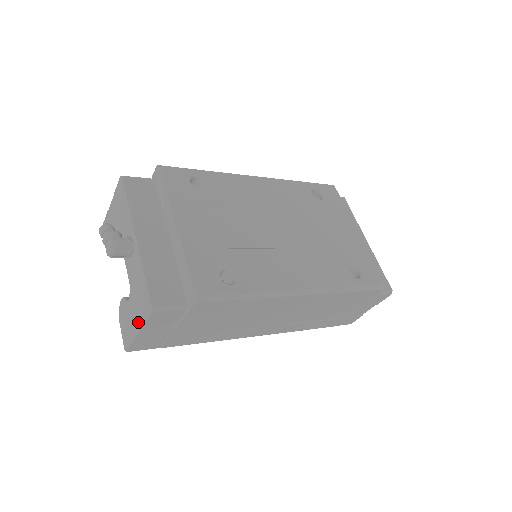
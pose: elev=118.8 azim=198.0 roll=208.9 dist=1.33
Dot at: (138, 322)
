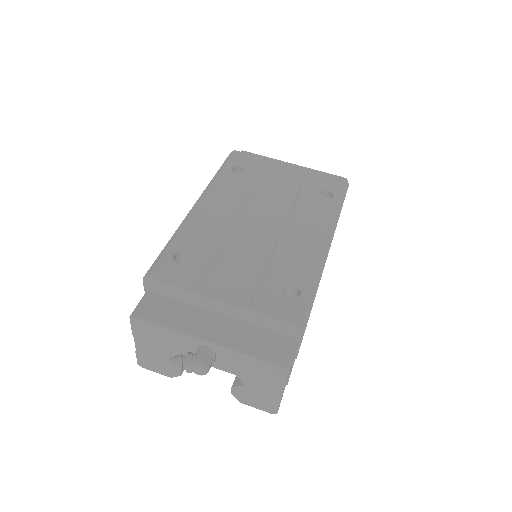
Dot at: (275, 388)
